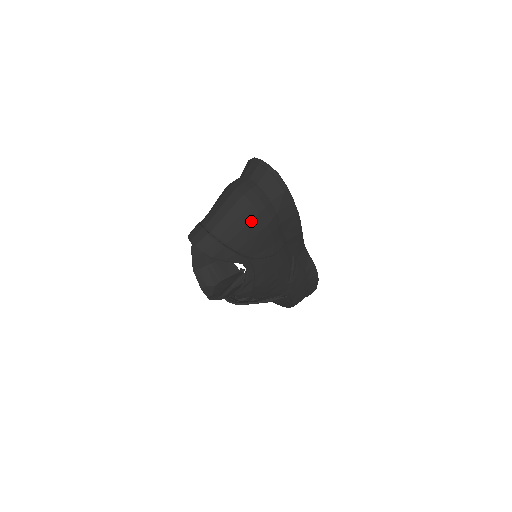
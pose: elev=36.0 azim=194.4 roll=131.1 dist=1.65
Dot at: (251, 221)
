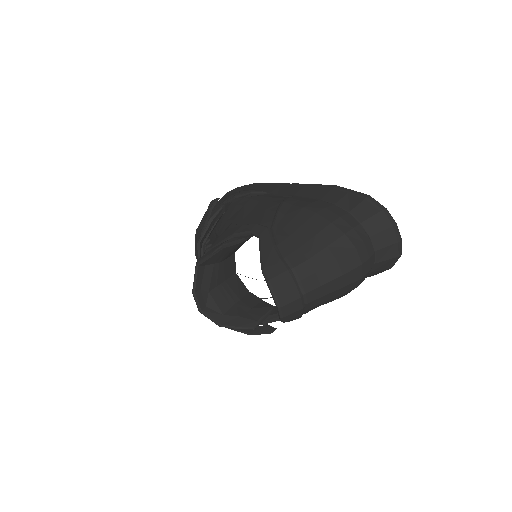
Dot at: (344, 293)
